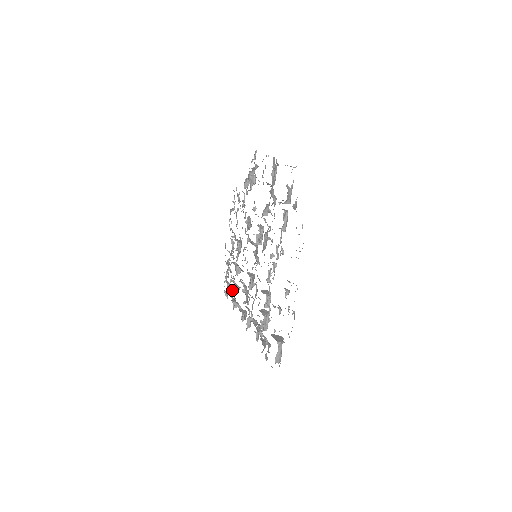
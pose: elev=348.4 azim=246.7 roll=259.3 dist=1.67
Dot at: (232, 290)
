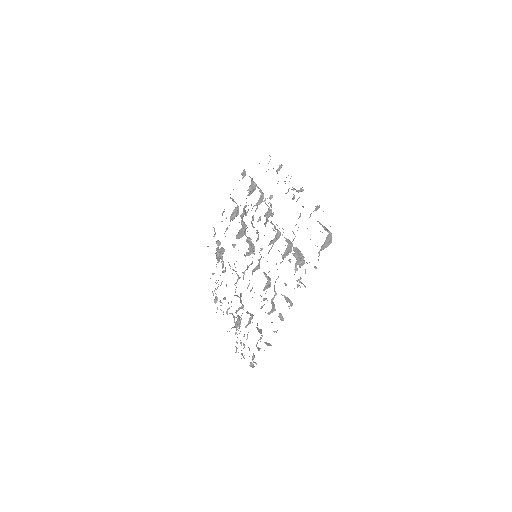
Dot at: (256, 346)
